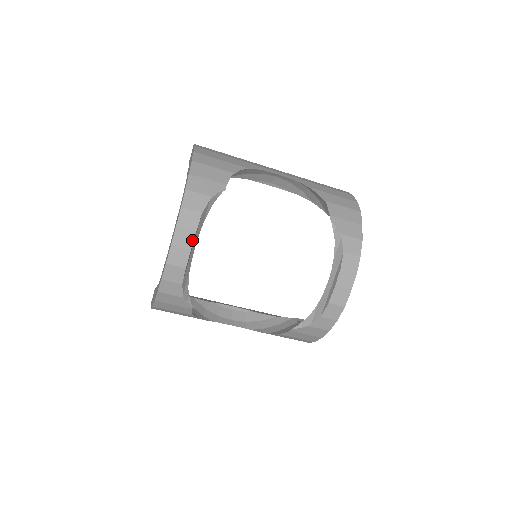
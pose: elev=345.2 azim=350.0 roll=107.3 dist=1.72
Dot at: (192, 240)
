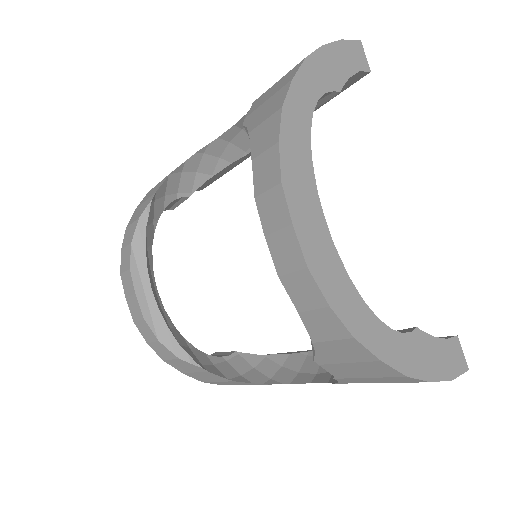
Dot at: (132, 281)
